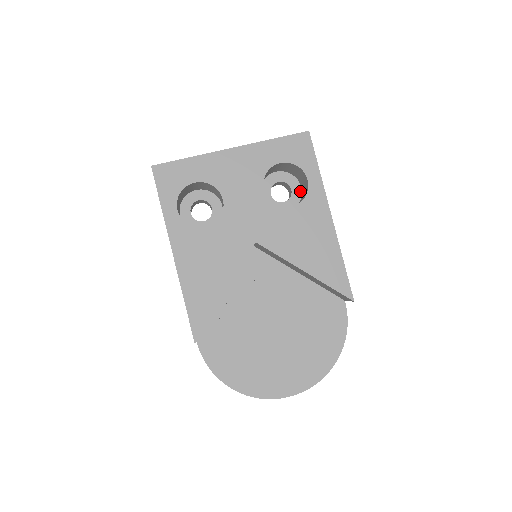
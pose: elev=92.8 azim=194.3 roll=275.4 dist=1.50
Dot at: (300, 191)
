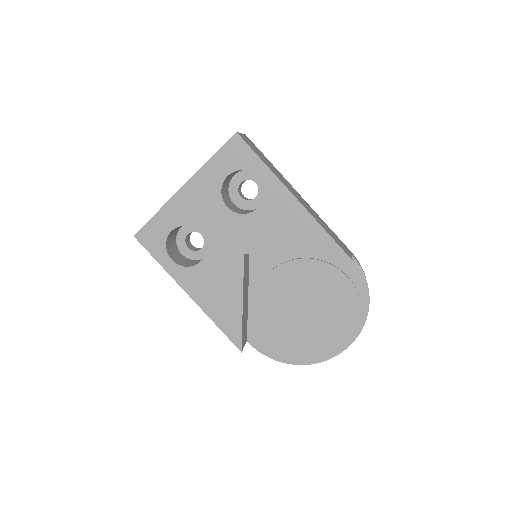
Dot at: occluded
